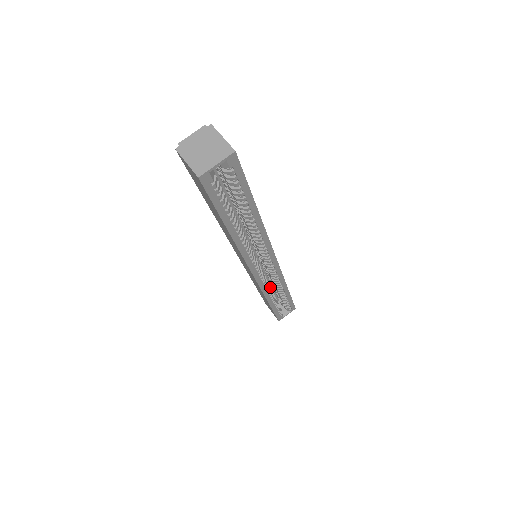
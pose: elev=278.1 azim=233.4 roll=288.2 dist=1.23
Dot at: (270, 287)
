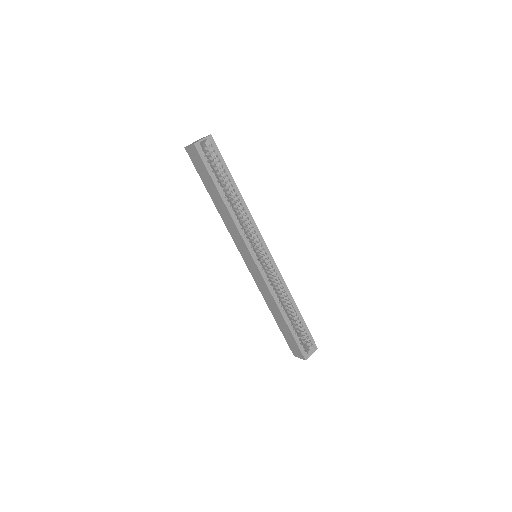
Dot at: (278, 296)
